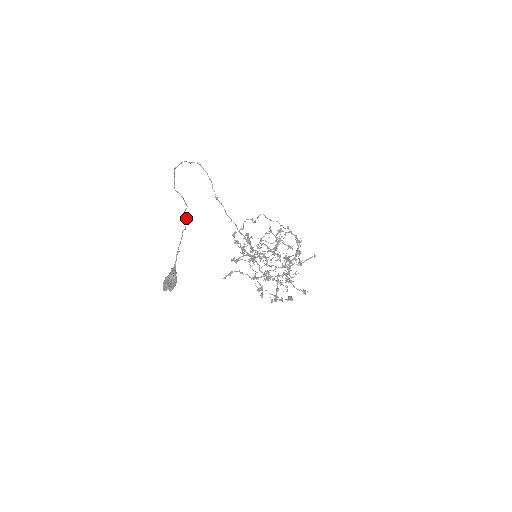
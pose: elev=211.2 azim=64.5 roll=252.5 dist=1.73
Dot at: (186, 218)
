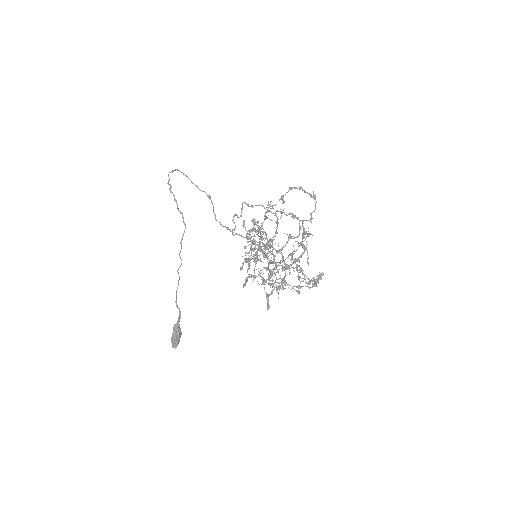
Dot at: (180, 250)
